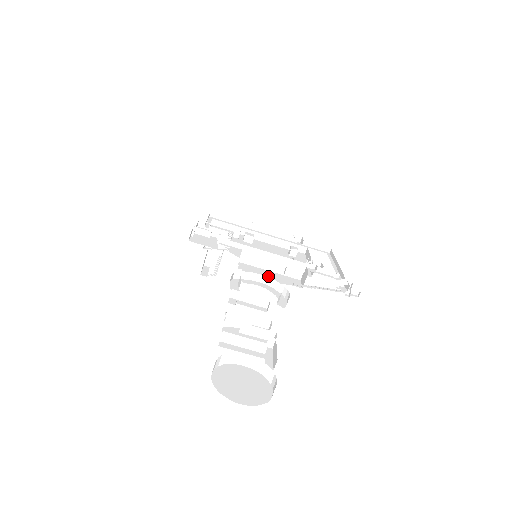
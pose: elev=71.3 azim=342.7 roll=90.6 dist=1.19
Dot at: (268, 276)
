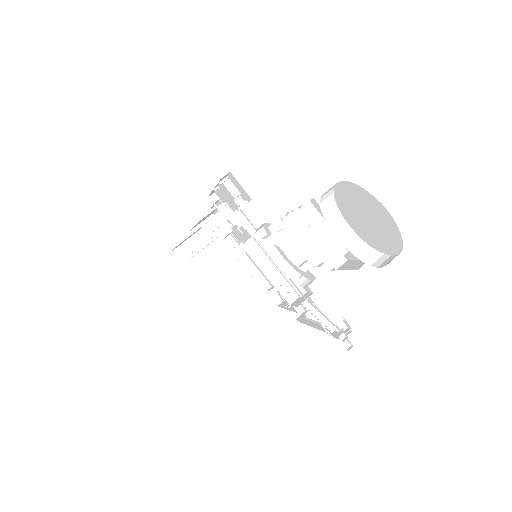
Dot at: occluded
